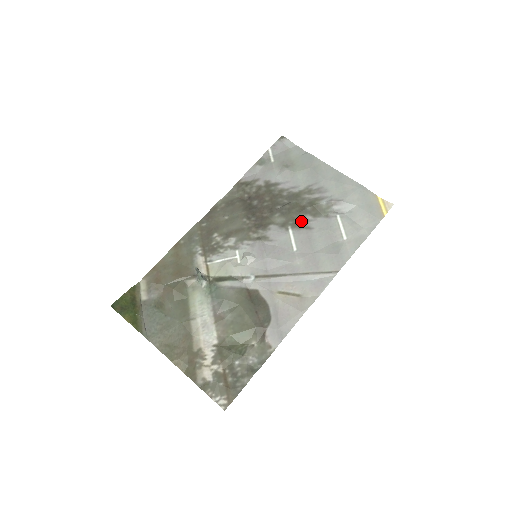
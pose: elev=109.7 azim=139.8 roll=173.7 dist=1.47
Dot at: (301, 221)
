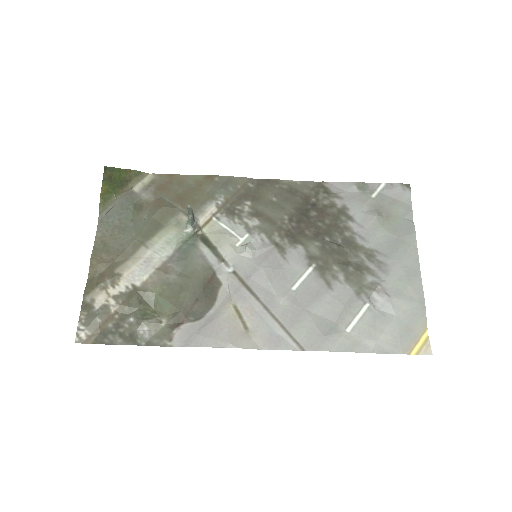
Dot at: (330, 272)
